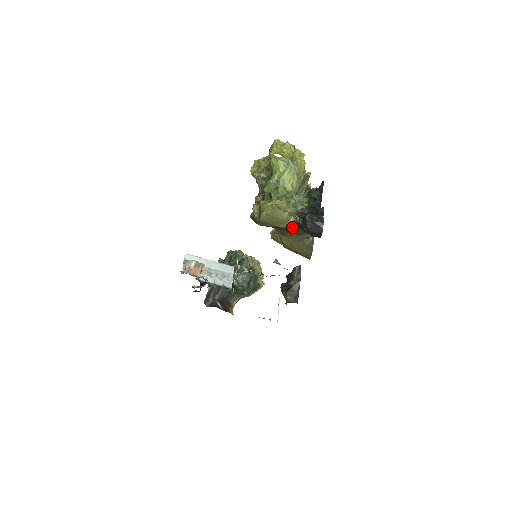
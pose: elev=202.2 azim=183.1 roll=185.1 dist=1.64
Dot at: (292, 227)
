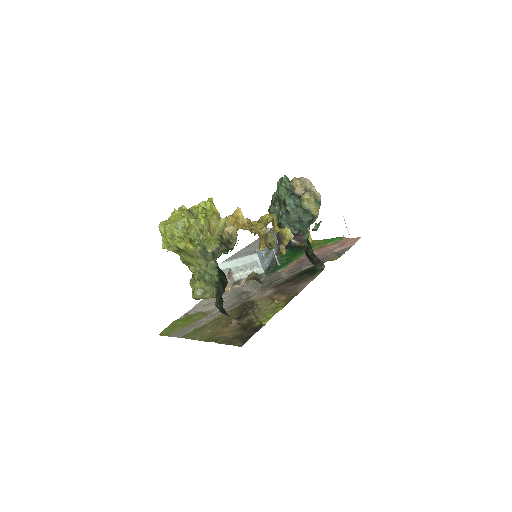
Dot at: occluded
